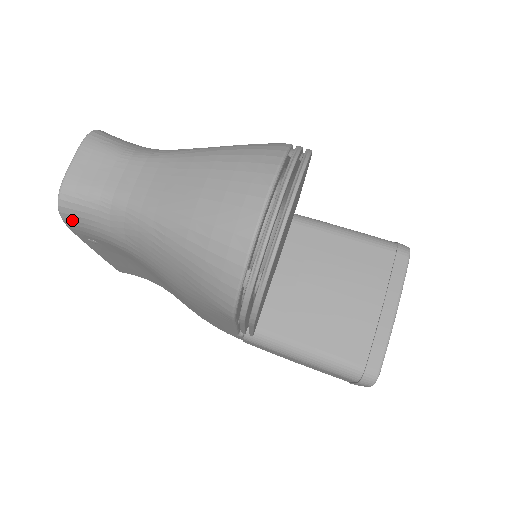
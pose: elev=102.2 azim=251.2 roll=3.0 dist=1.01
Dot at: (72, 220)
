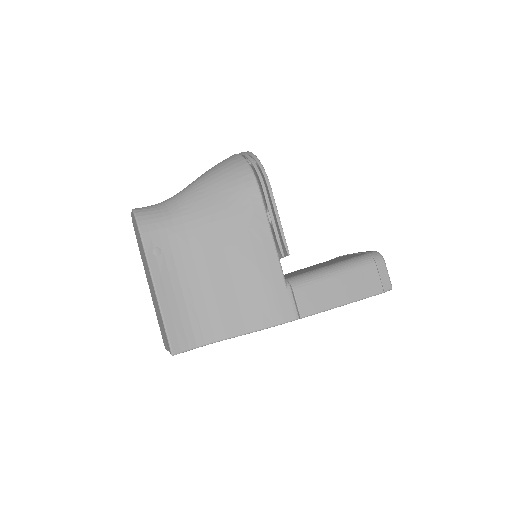
Dot at: (144, 220)
